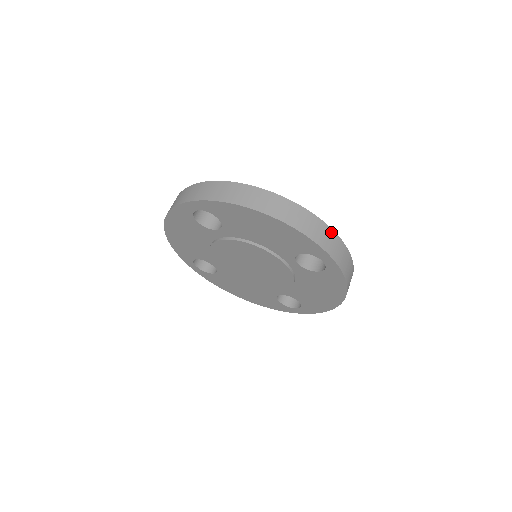
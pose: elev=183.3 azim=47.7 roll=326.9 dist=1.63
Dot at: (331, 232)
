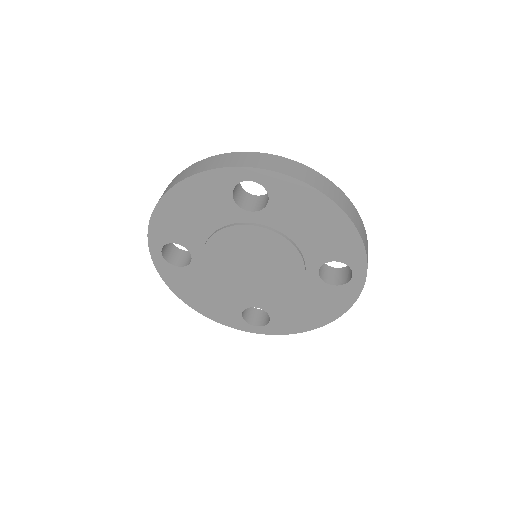
Dot at: occluded
